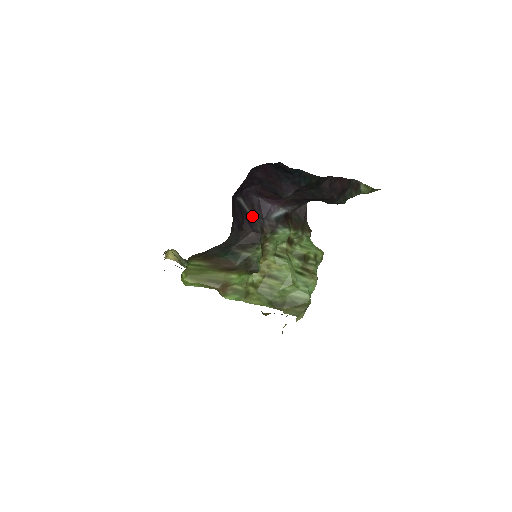
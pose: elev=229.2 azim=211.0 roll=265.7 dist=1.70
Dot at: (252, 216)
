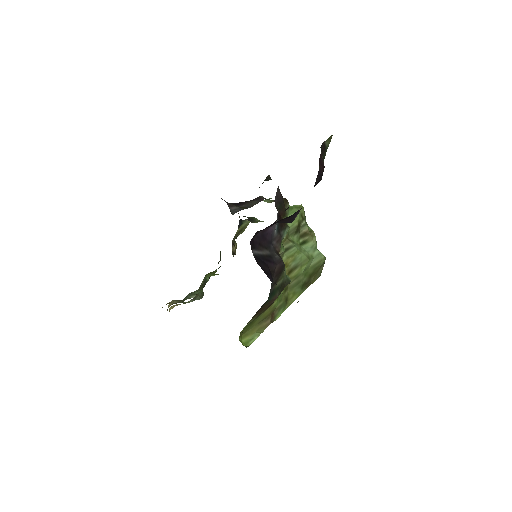
Dot at: (267, 253)
